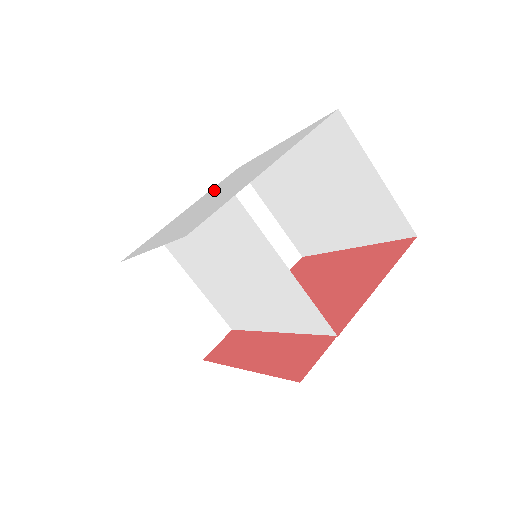
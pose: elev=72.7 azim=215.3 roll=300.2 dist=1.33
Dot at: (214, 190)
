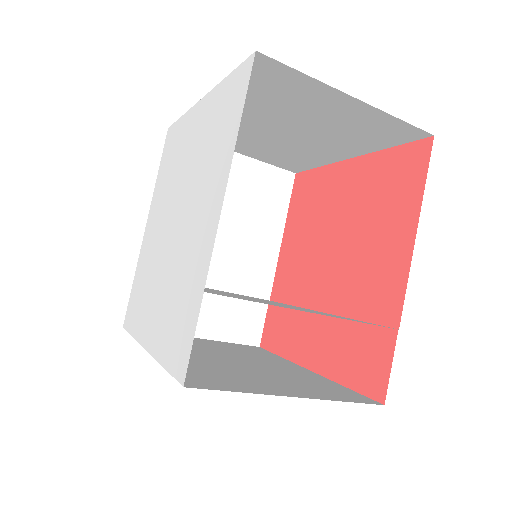
Dot at: (162, 195)
